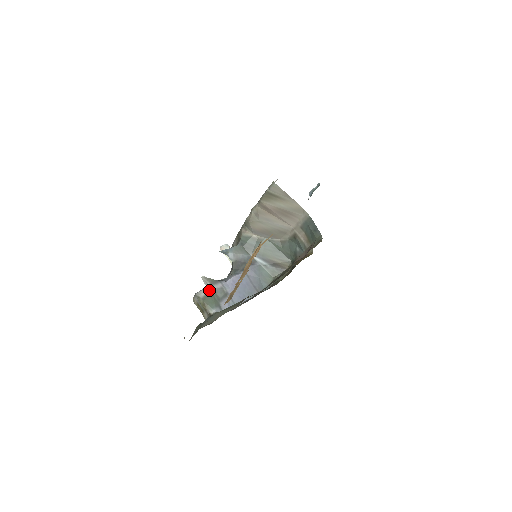
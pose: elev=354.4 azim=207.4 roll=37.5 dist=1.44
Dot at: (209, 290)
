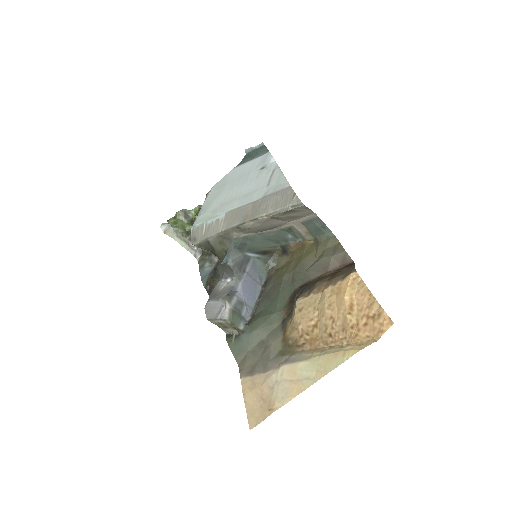
Dot at: (230, 308)
